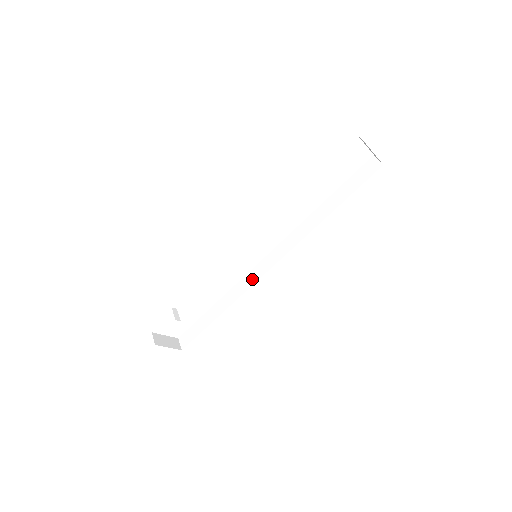
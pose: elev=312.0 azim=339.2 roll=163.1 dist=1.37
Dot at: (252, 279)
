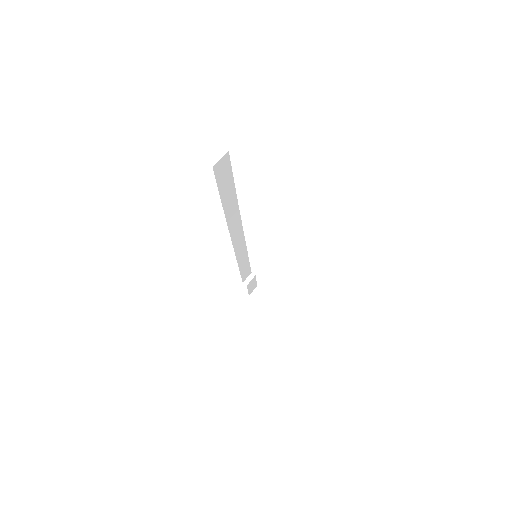
Dot at: occluded
